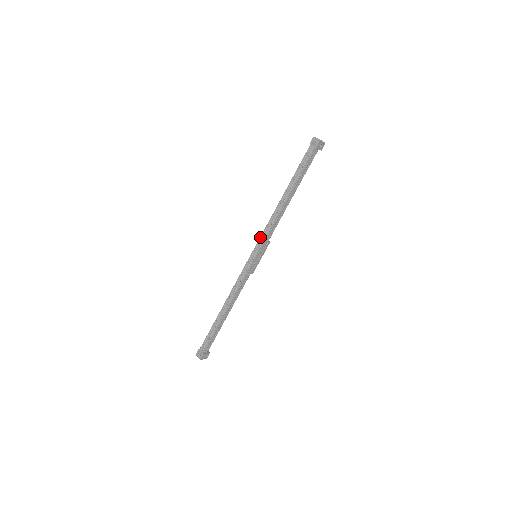
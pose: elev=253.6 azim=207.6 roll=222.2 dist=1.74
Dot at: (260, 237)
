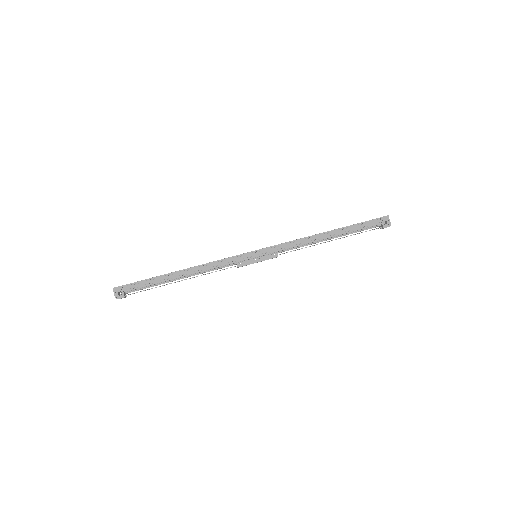
Dot at: occluded
